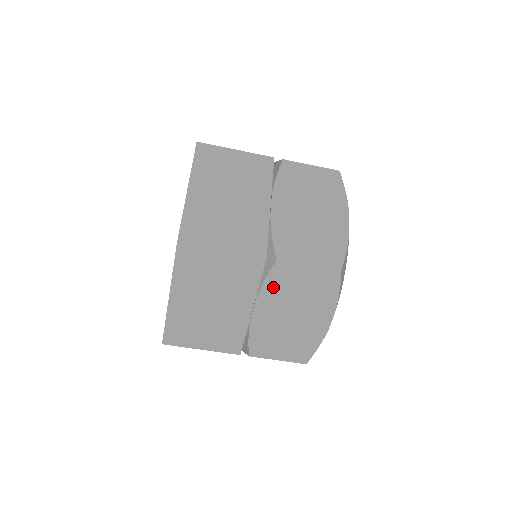
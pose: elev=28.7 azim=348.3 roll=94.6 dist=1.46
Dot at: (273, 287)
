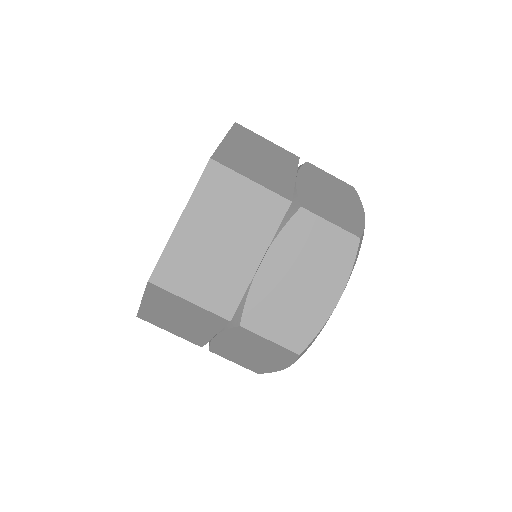
Dot at: (289, 238)
